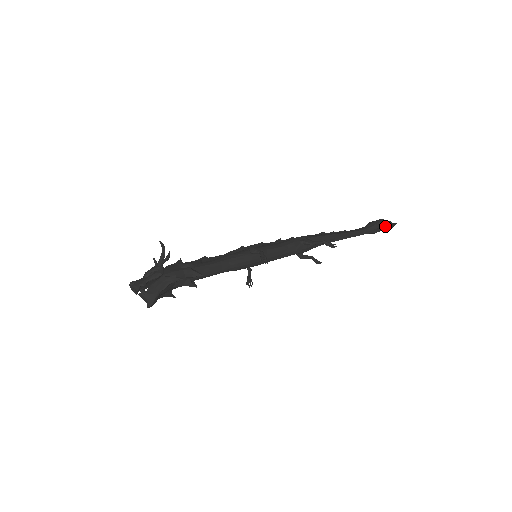
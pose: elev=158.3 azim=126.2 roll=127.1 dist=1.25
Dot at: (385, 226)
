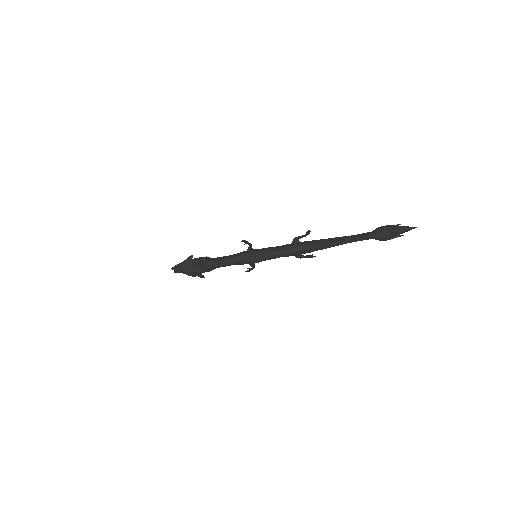
Dot at: (393, 228)
